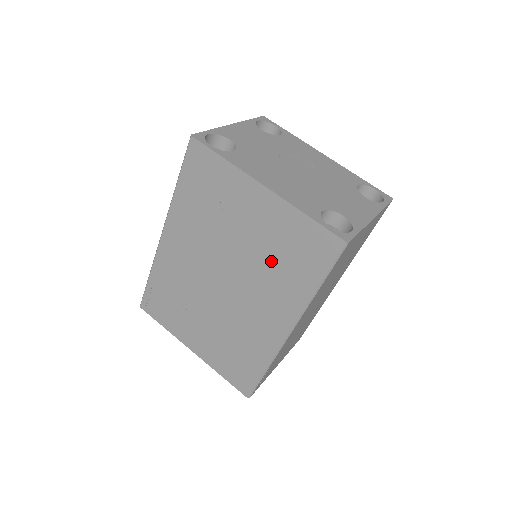
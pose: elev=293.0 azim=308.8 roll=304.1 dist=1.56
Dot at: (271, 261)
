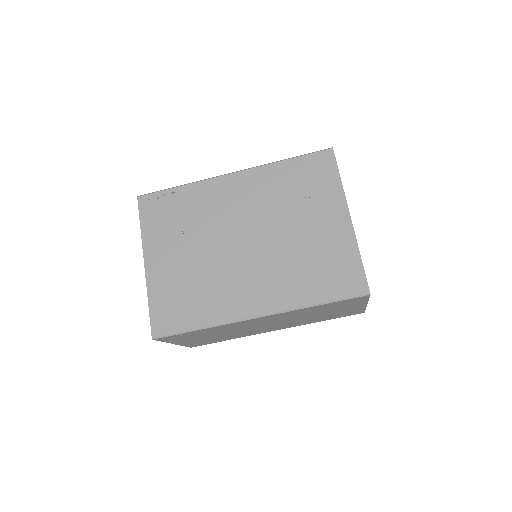
Dot at: (302, 260)
